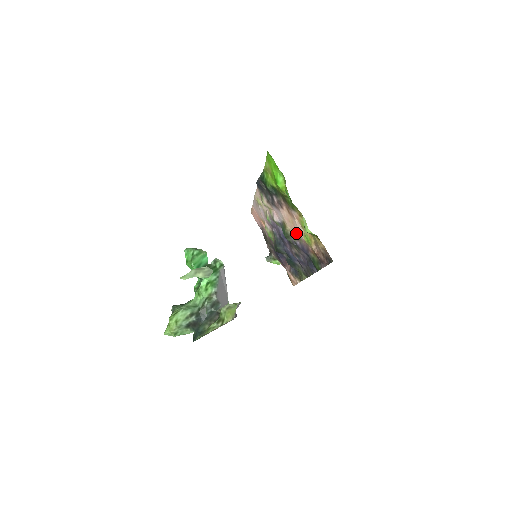
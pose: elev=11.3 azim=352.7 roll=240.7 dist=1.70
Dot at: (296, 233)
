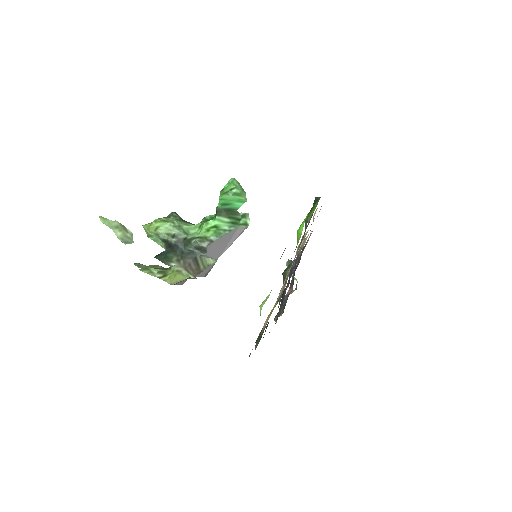
Dot at: occluded
